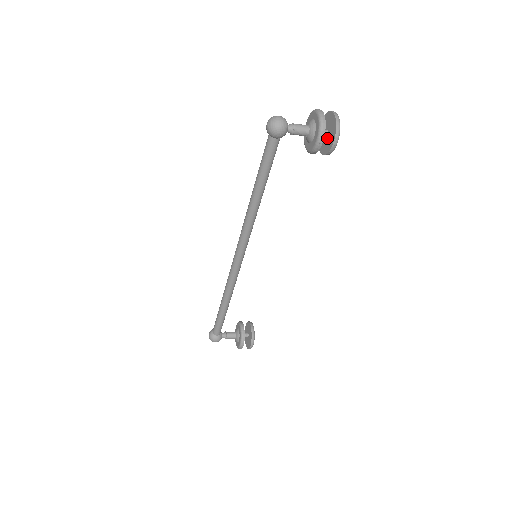
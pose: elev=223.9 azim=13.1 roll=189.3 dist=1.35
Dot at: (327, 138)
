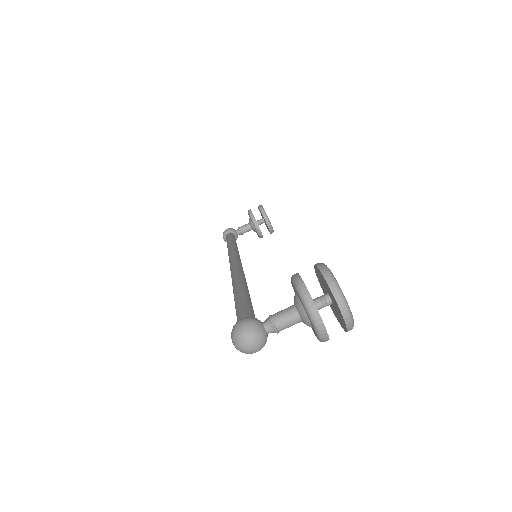
Dot at: (332, 306)
